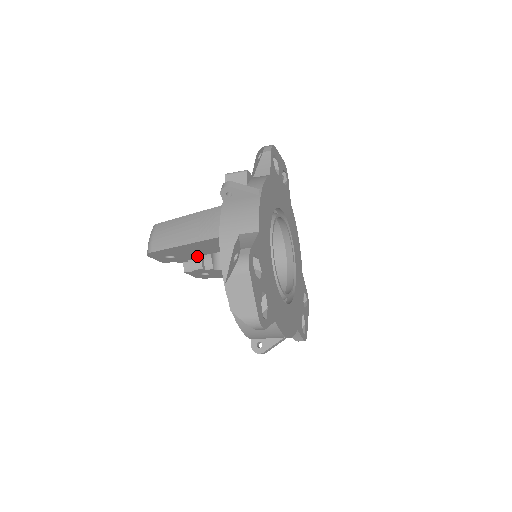
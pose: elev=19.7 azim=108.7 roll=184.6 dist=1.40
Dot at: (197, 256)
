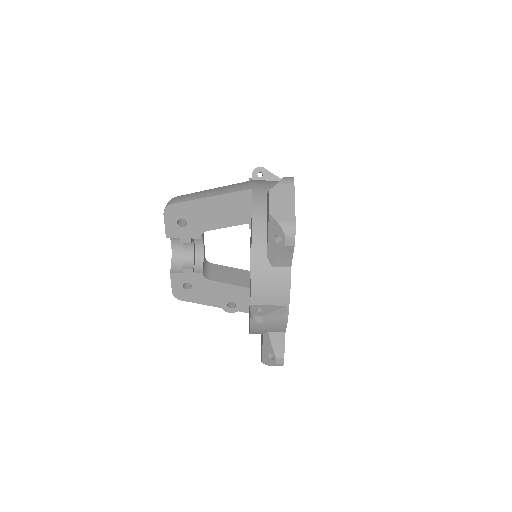
Dot at: (191, 257)
